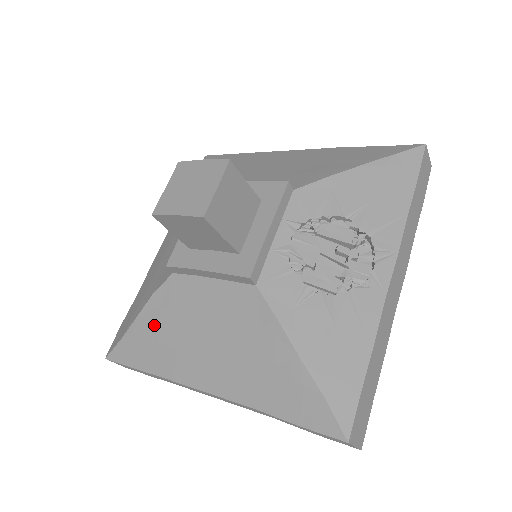
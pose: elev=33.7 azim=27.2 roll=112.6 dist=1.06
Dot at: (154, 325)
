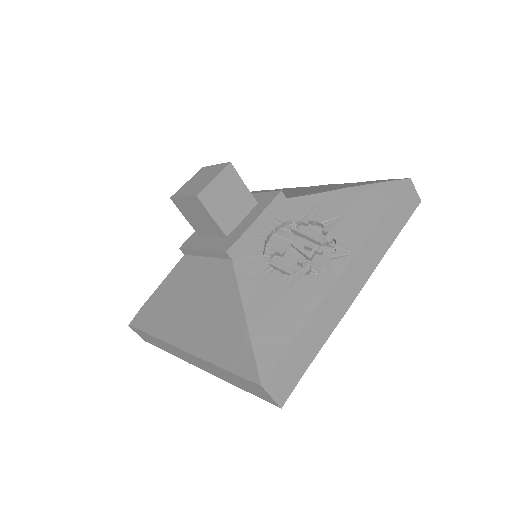
Dot at: occluded
